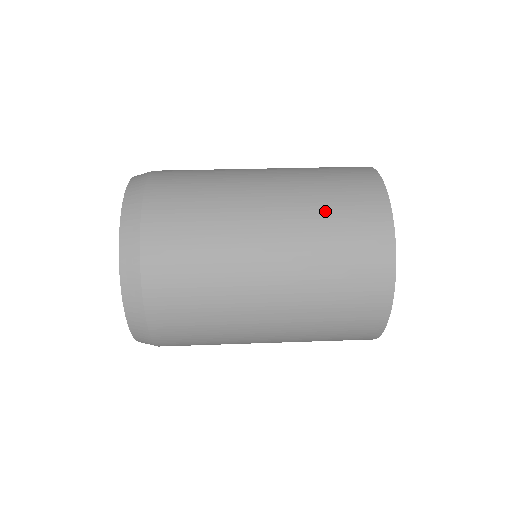
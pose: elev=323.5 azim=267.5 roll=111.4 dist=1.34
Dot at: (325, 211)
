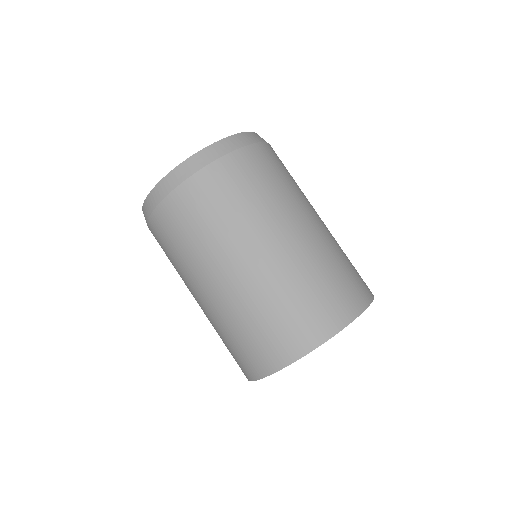
Dot at: (300, 288)
